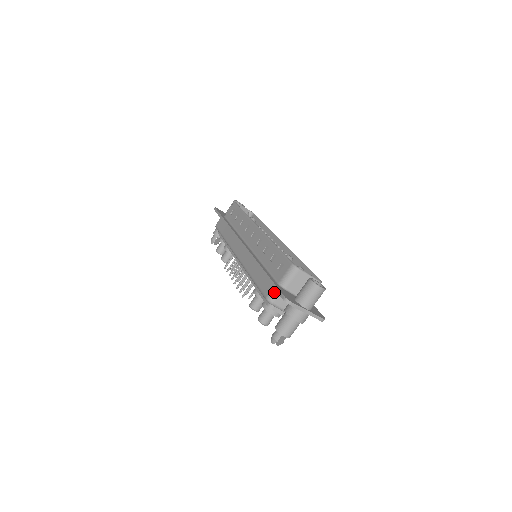
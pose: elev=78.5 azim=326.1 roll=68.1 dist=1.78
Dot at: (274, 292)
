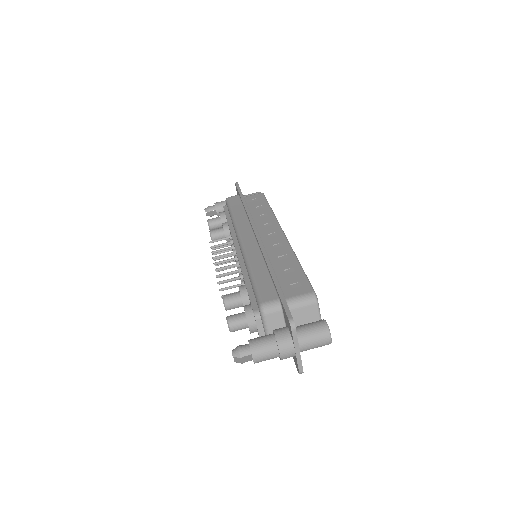
Dot at: (275, 304)
